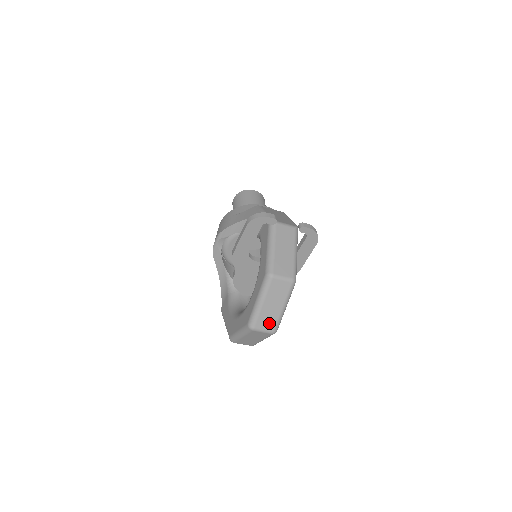
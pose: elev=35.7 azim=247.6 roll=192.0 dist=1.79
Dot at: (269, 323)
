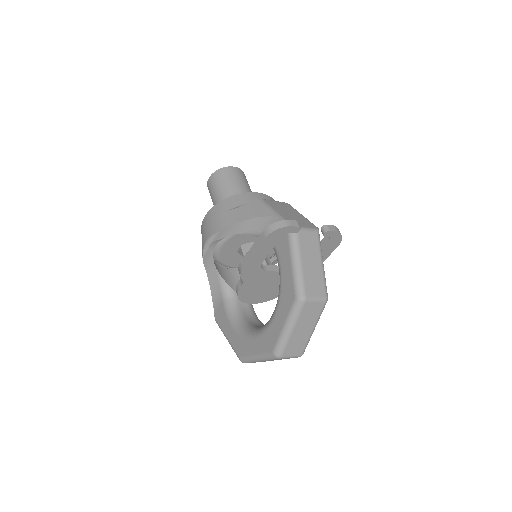
Dot at: (297, 348)
